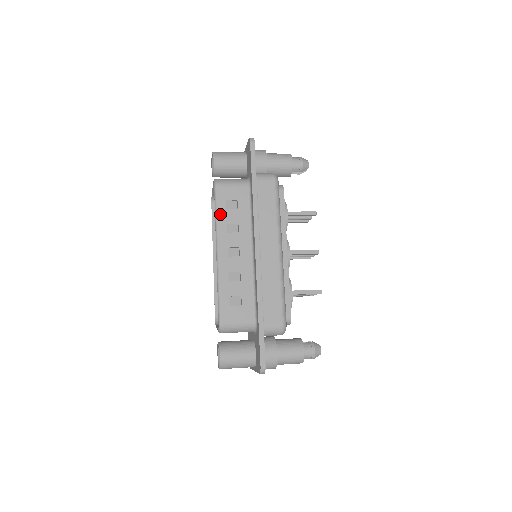
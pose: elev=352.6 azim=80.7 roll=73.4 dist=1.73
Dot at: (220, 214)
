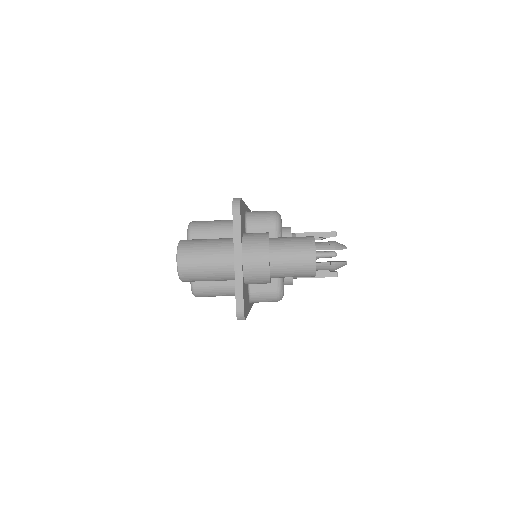
Dot at: occluded
